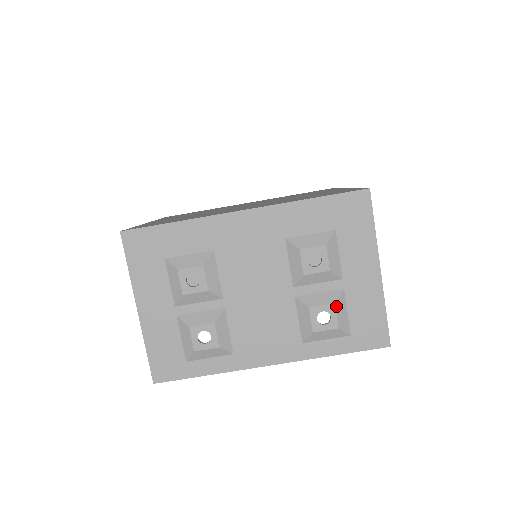
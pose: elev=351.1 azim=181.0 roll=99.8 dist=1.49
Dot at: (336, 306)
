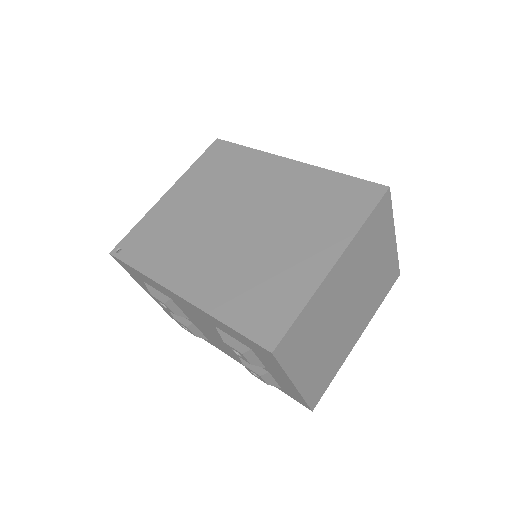
Dot at: (262, 377)
